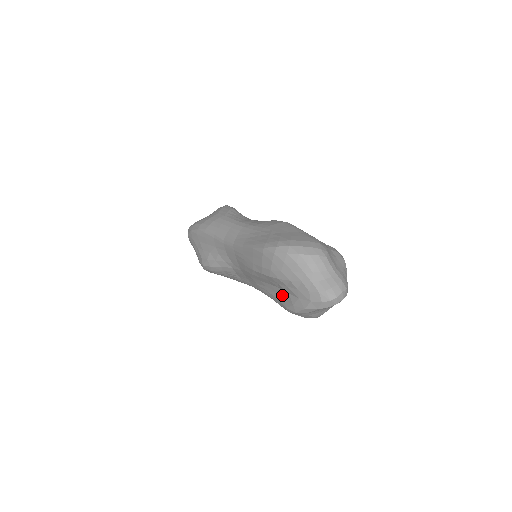
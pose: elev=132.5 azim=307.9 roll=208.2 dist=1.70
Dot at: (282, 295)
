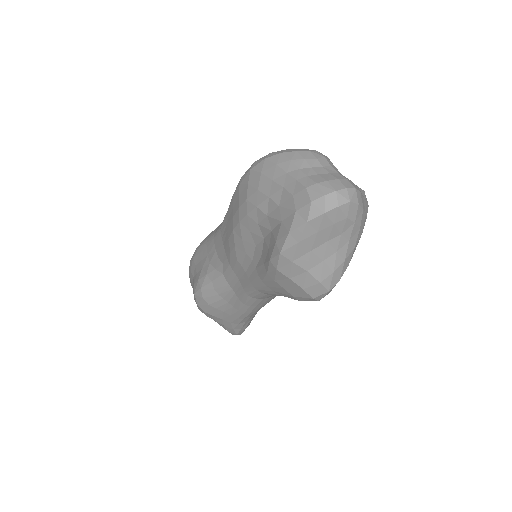
Dot at: (266, 246)
